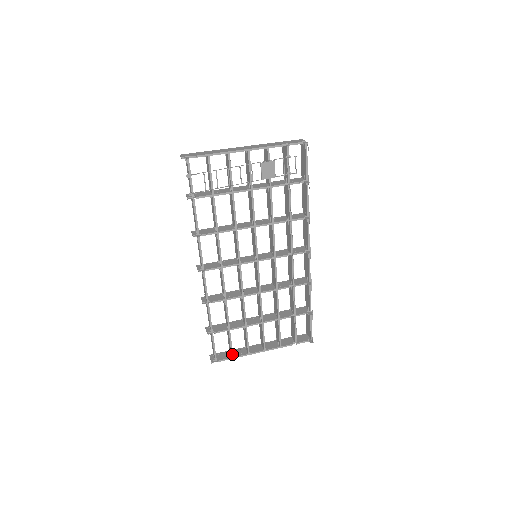
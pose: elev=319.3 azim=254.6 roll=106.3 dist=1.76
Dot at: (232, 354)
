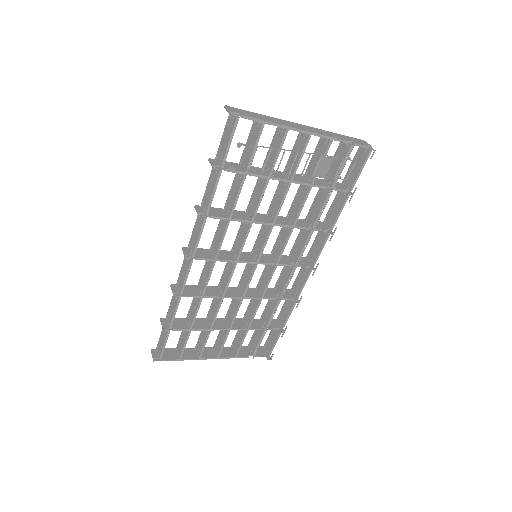
Dot at: (181, 356)
